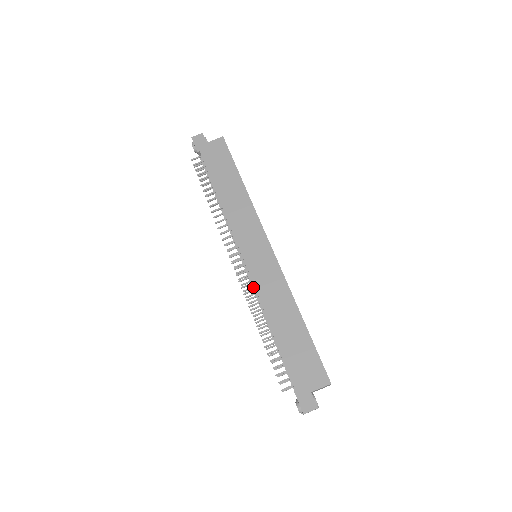
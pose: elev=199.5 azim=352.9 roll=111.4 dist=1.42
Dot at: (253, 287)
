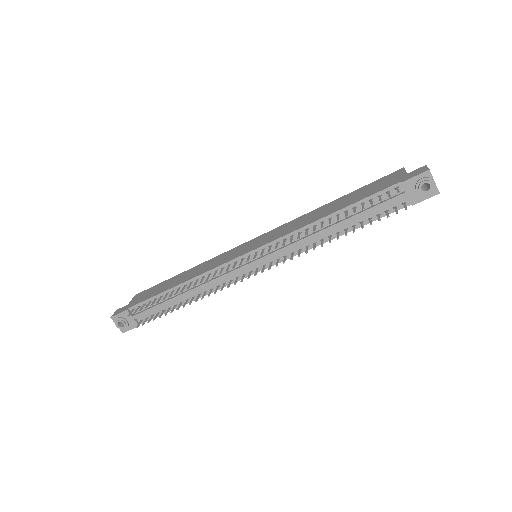
Dot at: (282, 247)
